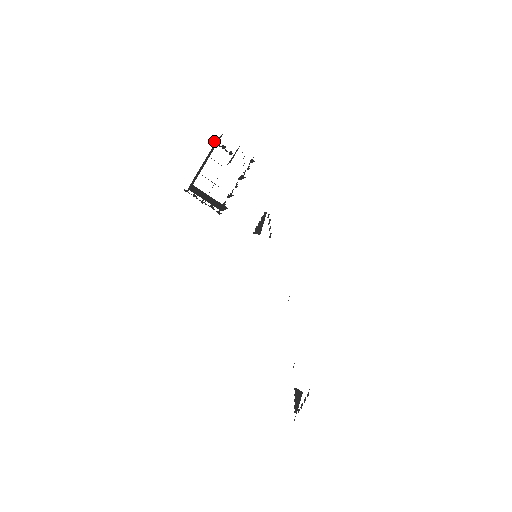
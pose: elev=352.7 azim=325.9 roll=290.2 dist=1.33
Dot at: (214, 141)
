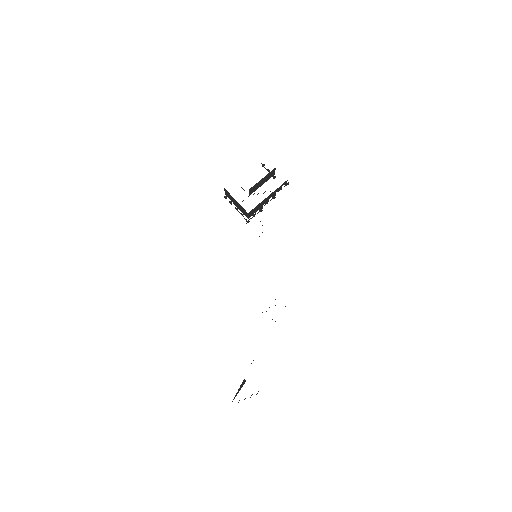
Dot at: (262, 164)
